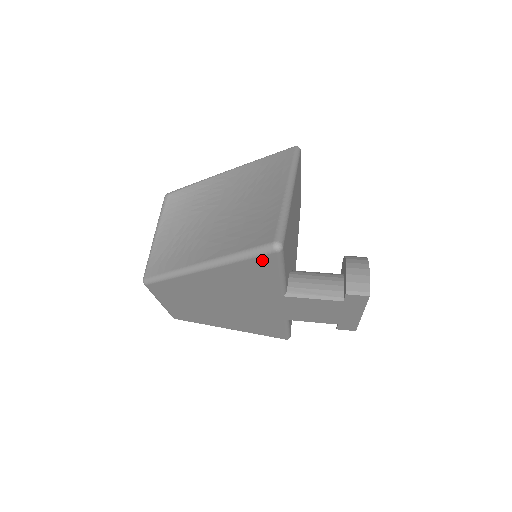
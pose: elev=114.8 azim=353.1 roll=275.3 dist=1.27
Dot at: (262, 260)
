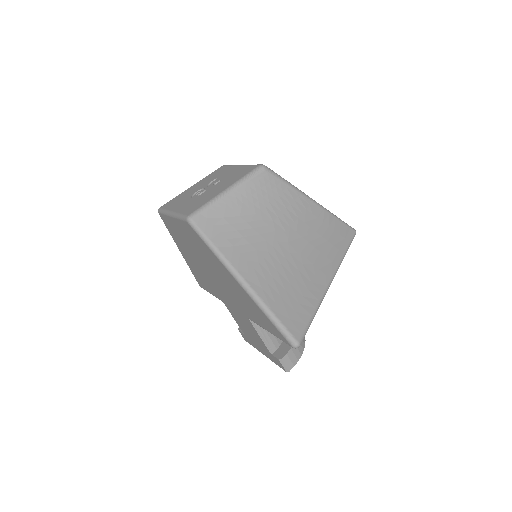
Dot at: (278, 332)
